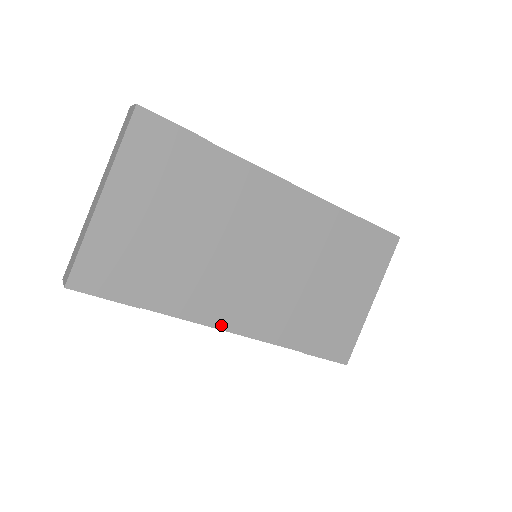
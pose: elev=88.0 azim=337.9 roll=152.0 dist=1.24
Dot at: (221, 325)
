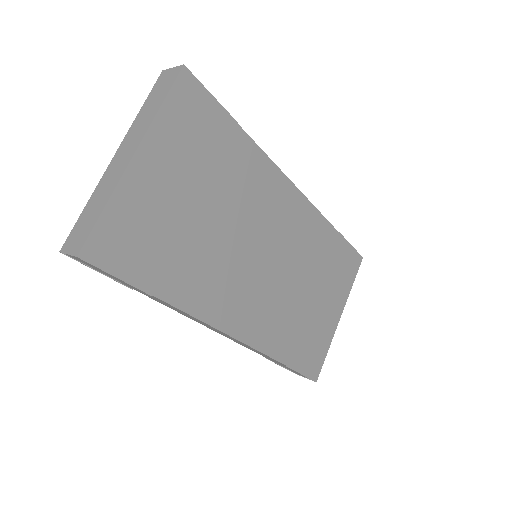
Dot at: (223, 326)
